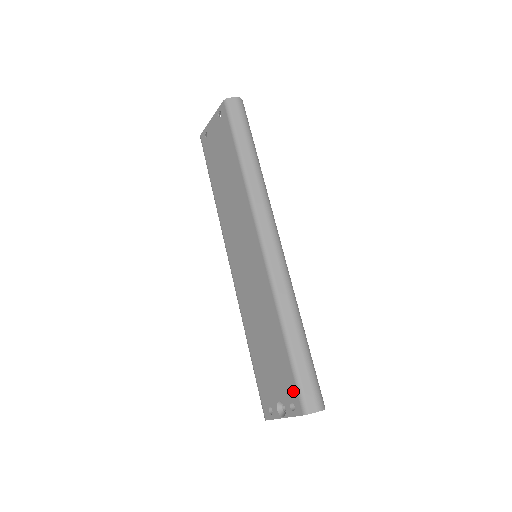
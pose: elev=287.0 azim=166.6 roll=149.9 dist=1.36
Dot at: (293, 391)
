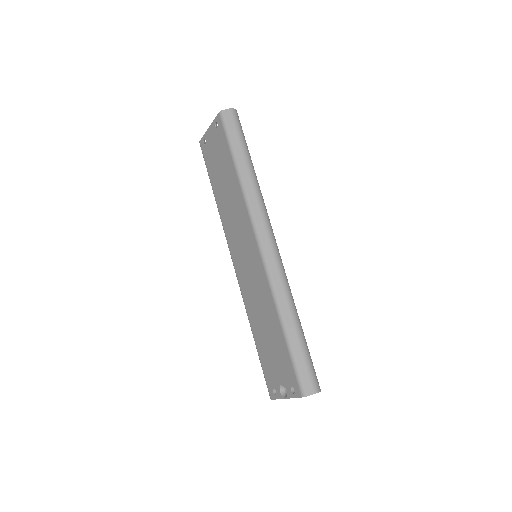
Dot at: (292, 377)
